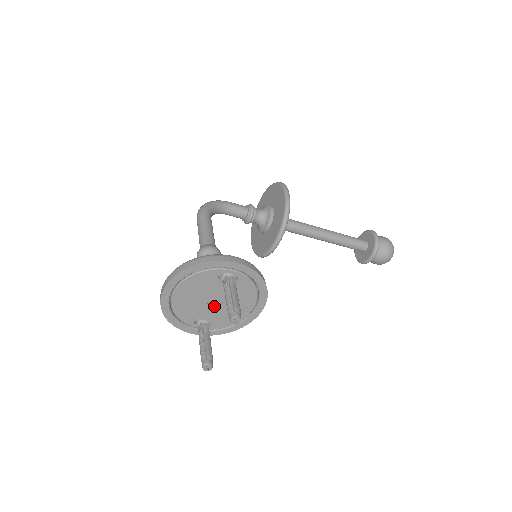
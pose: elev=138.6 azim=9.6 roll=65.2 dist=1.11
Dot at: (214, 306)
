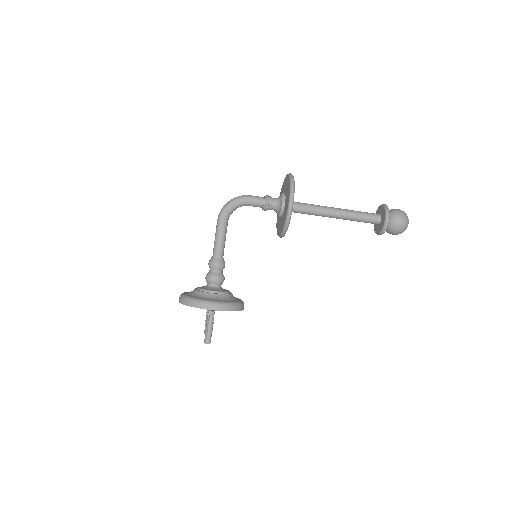
Dot at: occluded
